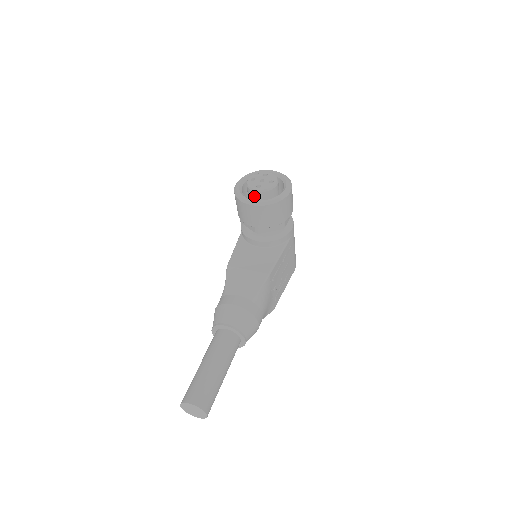
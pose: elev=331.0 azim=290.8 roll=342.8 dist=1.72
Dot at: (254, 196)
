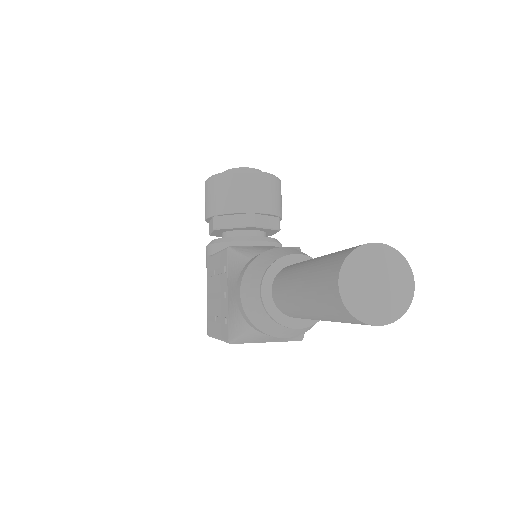
Dot at: occluded
